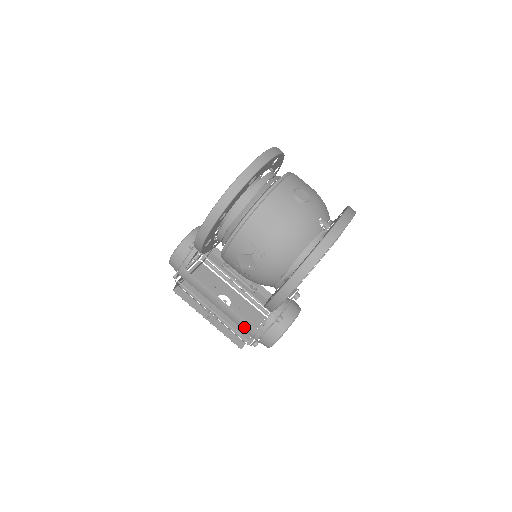
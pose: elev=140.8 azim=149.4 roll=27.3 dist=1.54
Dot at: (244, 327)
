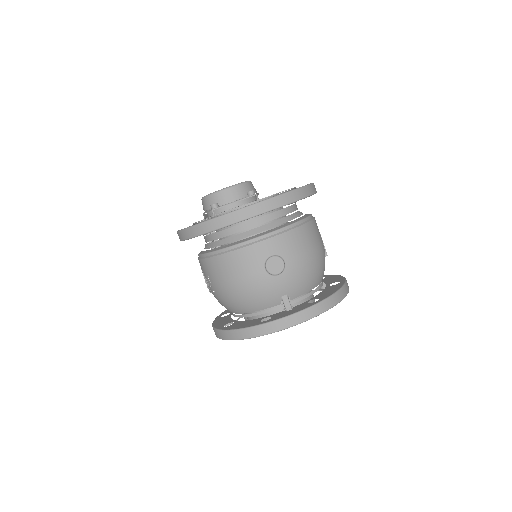
Dot at: occluded
